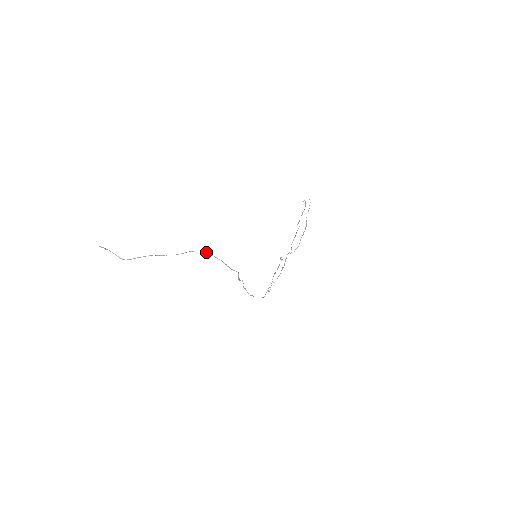
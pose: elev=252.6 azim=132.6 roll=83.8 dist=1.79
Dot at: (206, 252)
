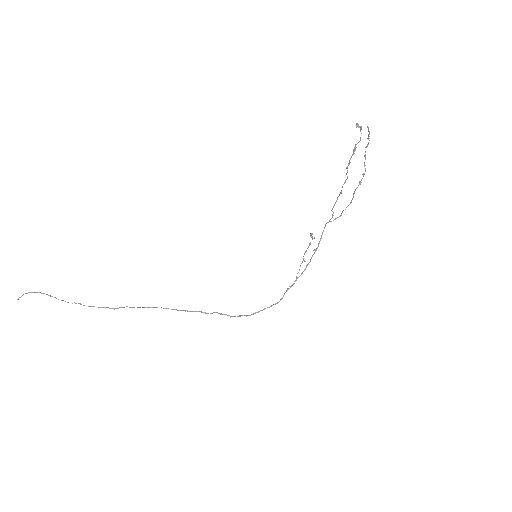
Dot at: (151, 307)
